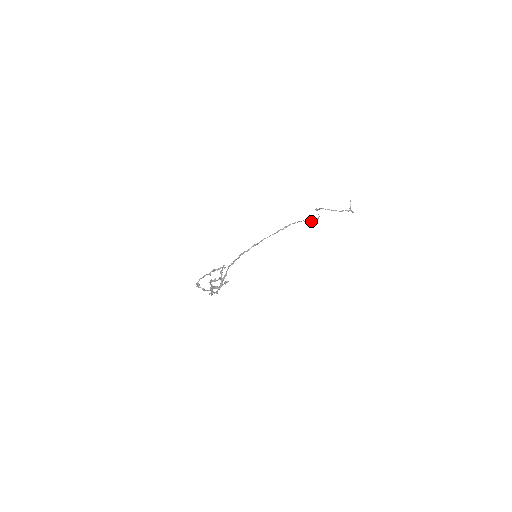
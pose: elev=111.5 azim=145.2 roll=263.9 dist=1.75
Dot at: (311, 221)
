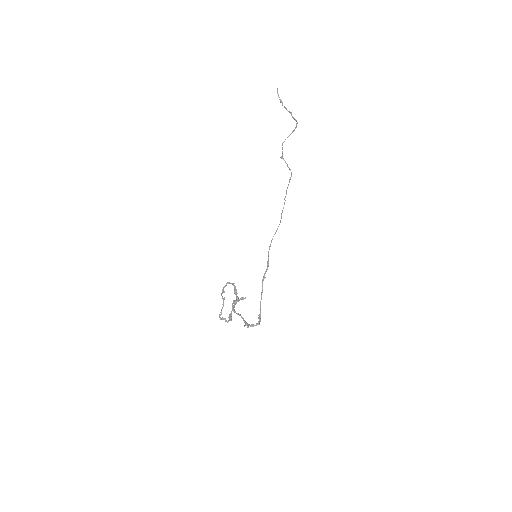
Dot at: (288, 185)
